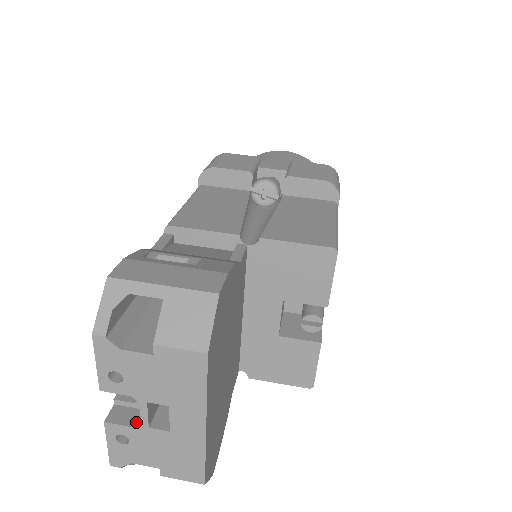
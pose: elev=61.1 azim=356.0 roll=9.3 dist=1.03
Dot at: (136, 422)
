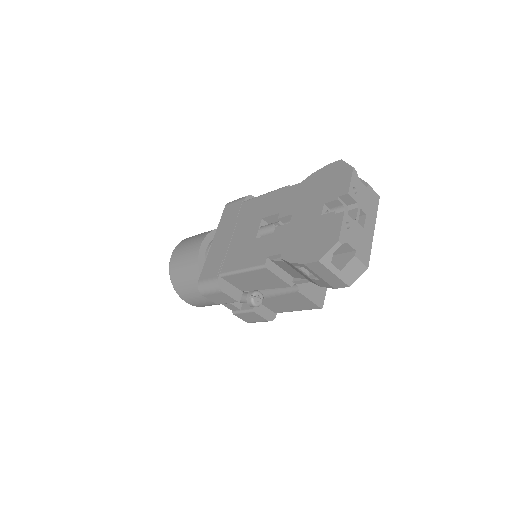
Dot at: (351, 221)
